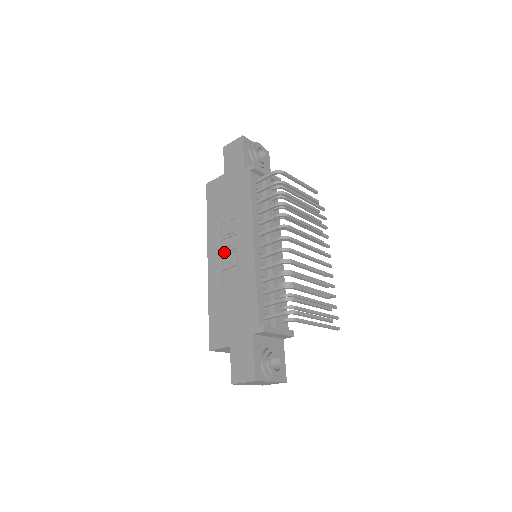
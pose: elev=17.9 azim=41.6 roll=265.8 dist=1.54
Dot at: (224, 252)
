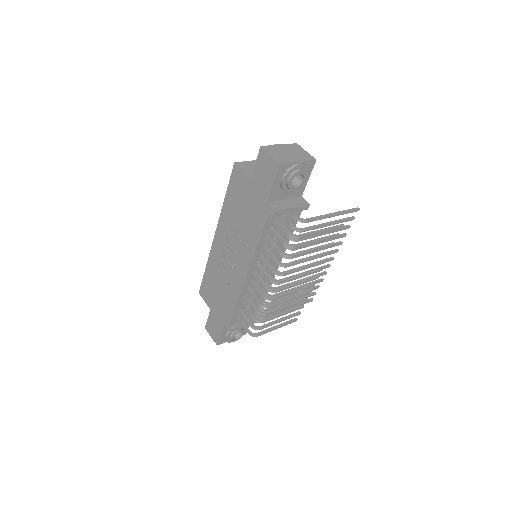
Dot at: (227, 247)
